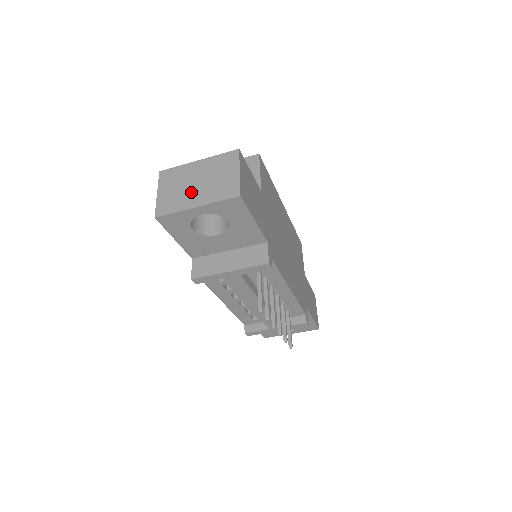
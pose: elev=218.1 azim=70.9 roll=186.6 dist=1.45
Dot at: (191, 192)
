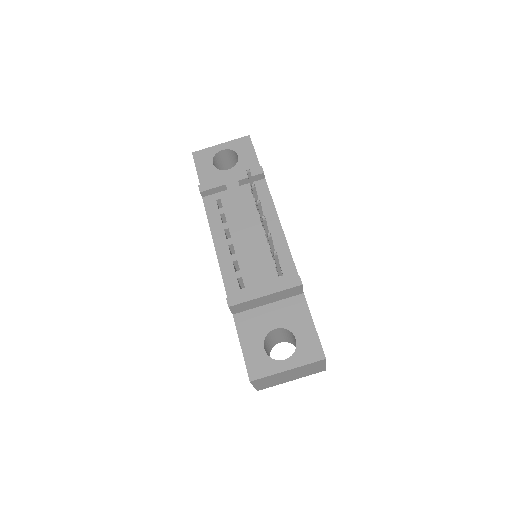
Dot at: occluded
